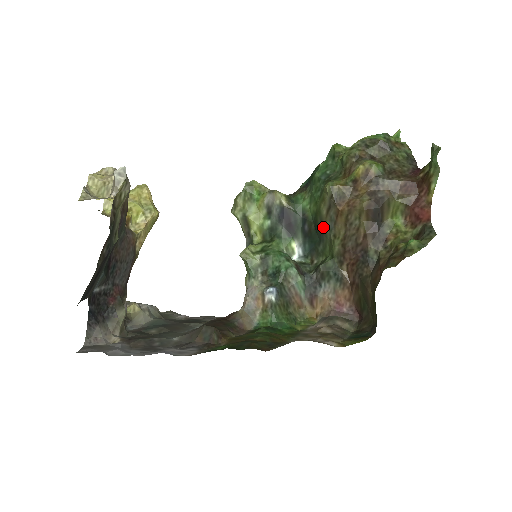
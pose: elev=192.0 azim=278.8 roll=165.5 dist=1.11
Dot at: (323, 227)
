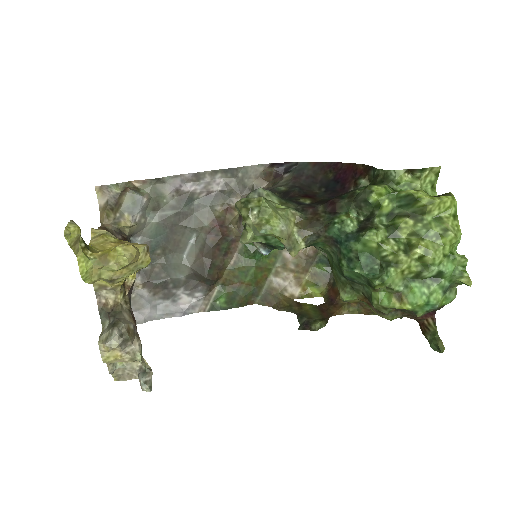
Dot at: occluded
